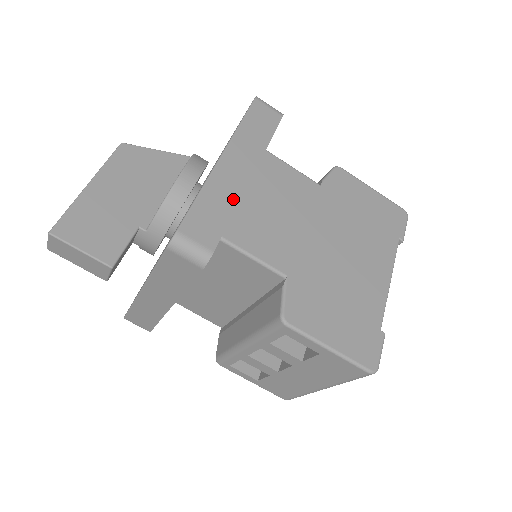
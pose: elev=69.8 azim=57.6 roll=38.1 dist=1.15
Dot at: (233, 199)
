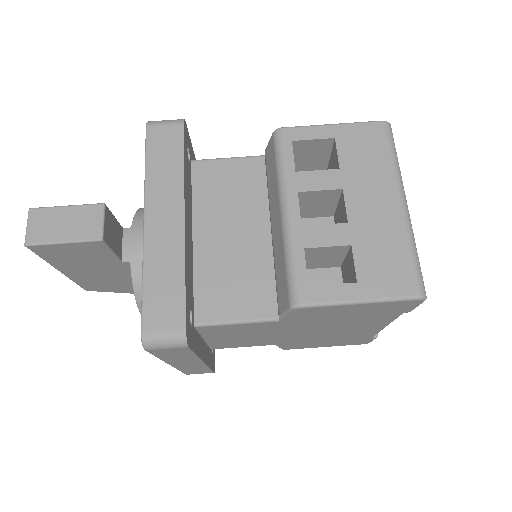
Dot at: occluded
